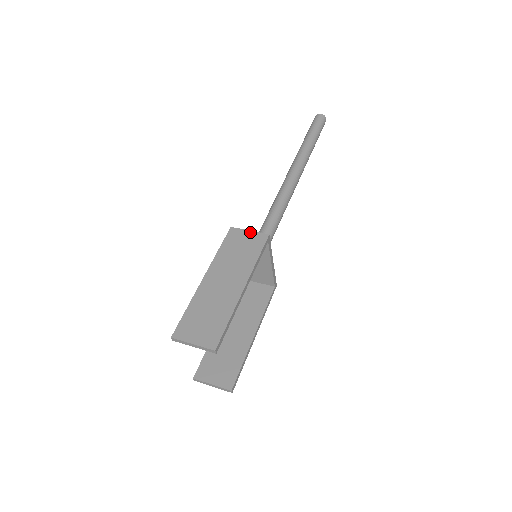
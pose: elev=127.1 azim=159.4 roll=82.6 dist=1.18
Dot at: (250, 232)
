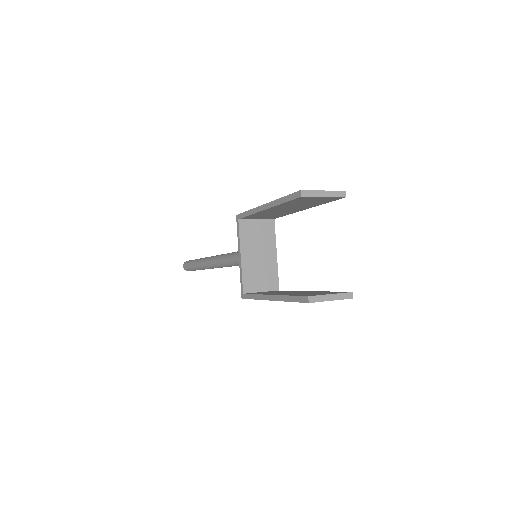
Dot at: occluded
